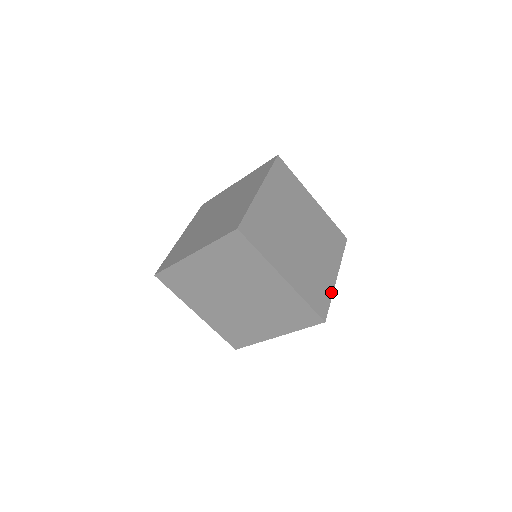
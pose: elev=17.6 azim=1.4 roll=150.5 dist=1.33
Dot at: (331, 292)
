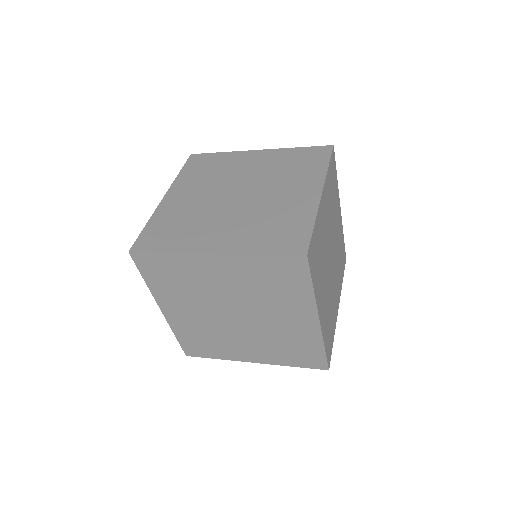
Dot at: (334, 330)
